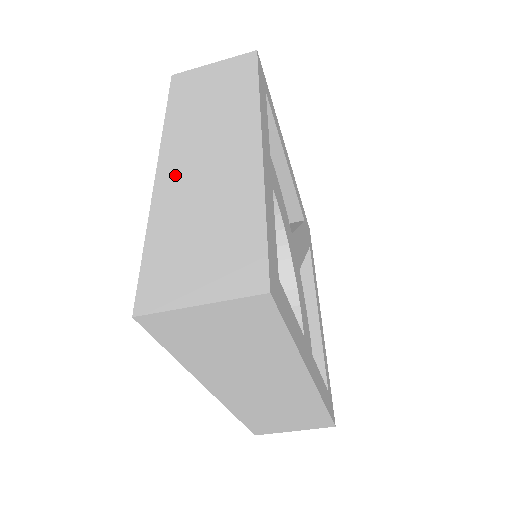
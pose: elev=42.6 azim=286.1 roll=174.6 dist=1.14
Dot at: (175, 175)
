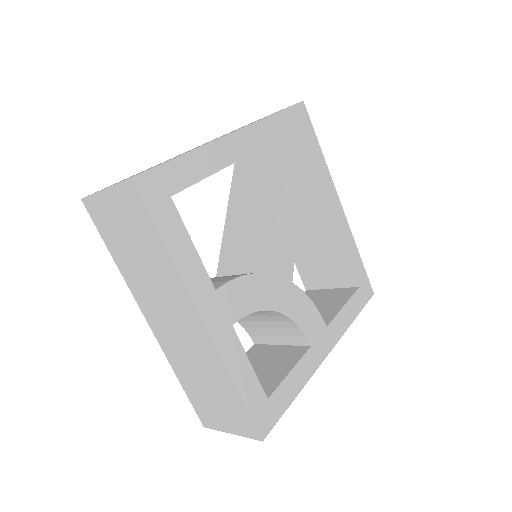
Dot at: (163, 335)
